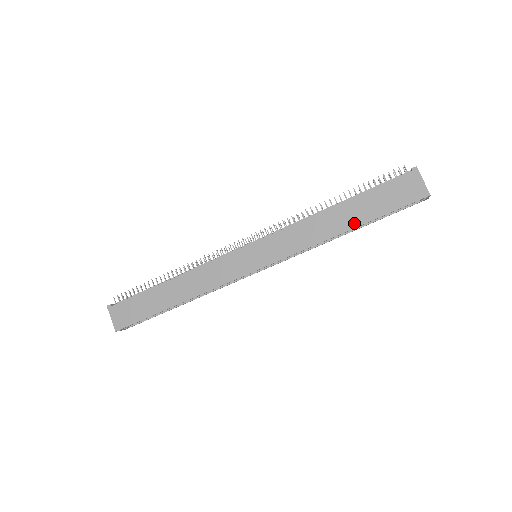
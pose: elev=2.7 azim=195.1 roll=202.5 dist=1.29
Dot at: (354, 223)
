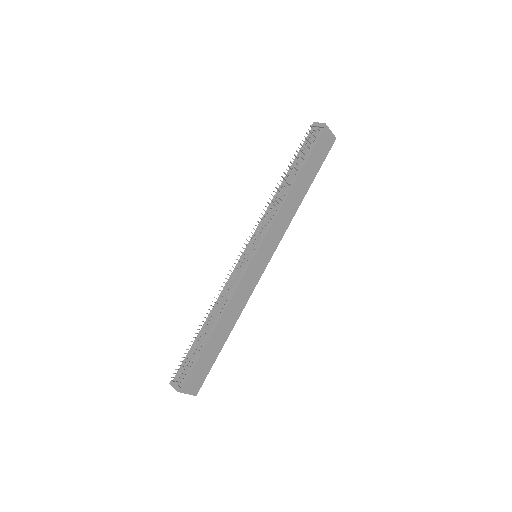
Dot at: (307, 187)
